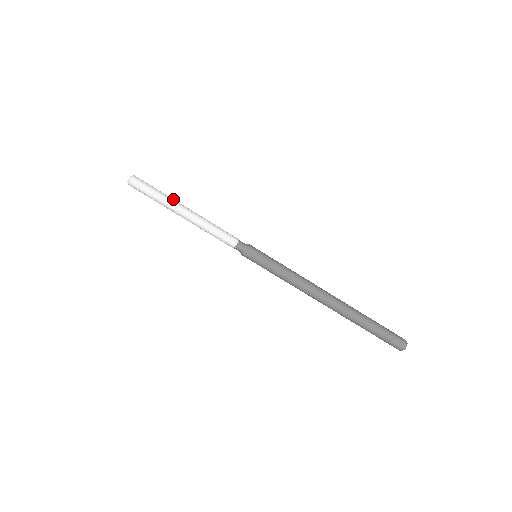
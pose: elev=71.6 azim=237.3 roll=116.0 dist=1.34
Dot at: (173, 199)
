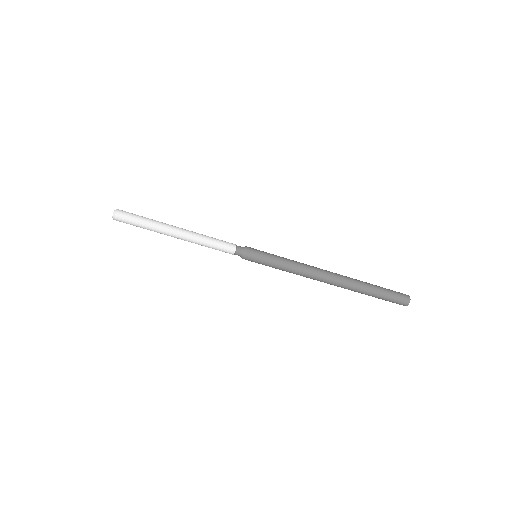
Dot at: (162, 222)
